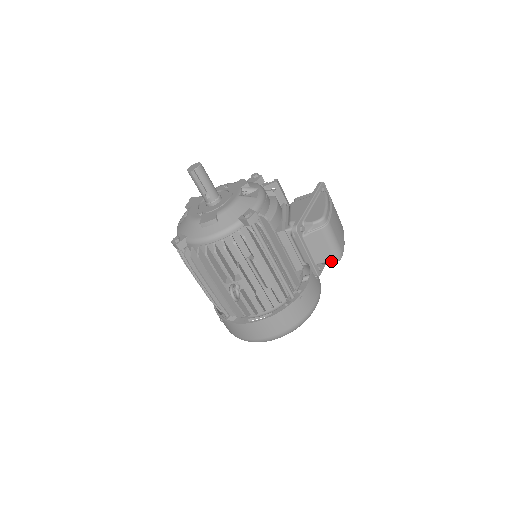
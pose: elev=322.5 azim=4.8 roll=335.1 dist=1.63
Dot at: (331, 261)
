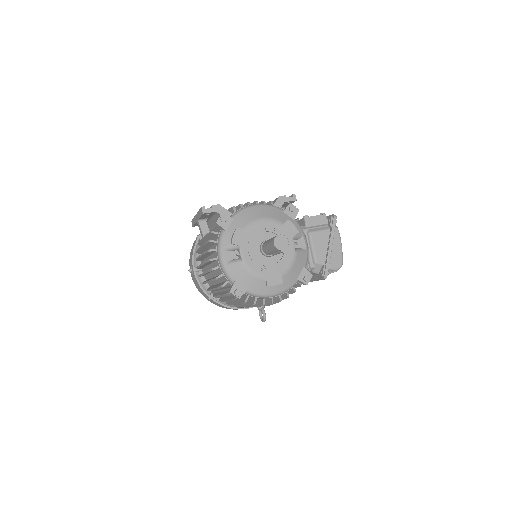
Dot at: occluded
